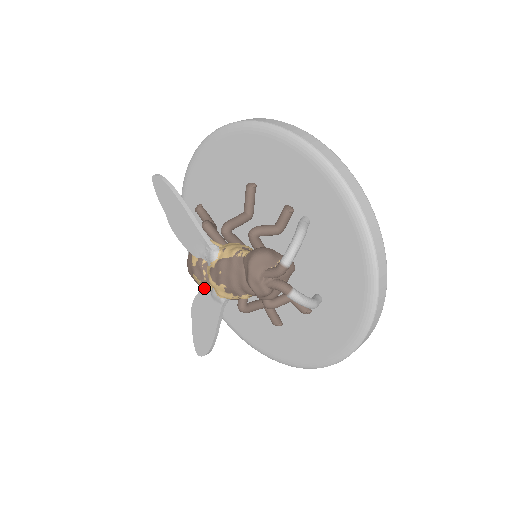
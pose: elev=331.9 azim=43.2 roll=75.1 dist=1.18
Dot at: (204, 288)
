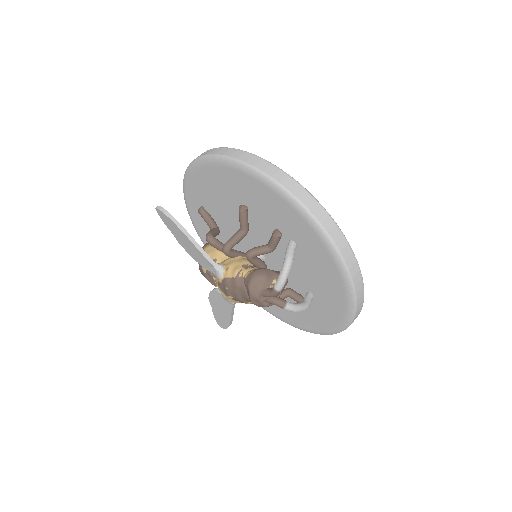
Dot at: (216, 288)
